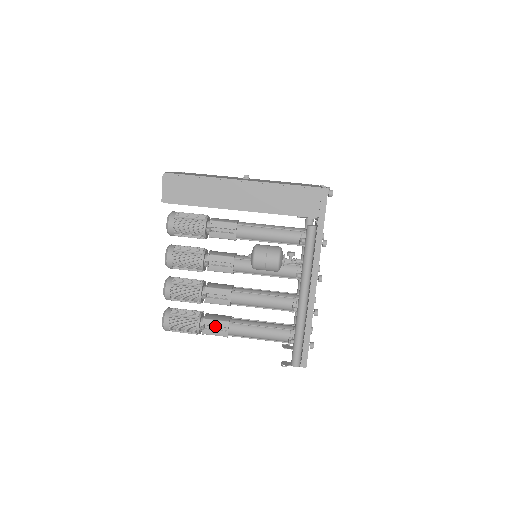
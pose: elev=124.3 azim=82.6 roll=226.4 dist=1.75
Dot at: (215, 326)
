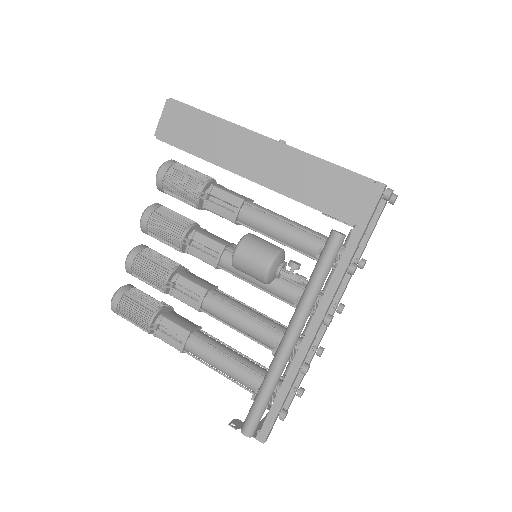
Dot at: (172, 331)
